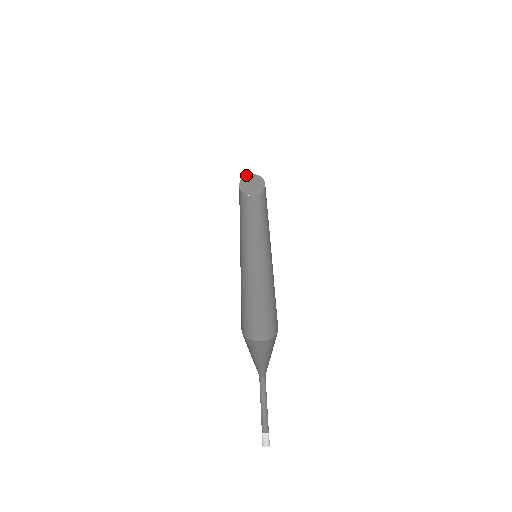
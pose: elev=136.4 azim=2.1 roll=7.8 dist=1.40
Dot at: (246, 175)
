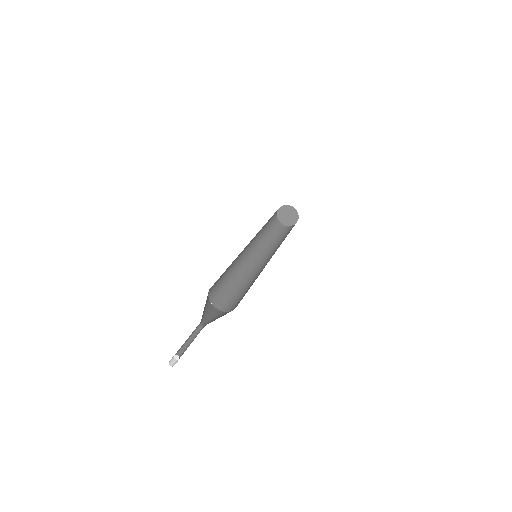
Dot at: (289, 205)
